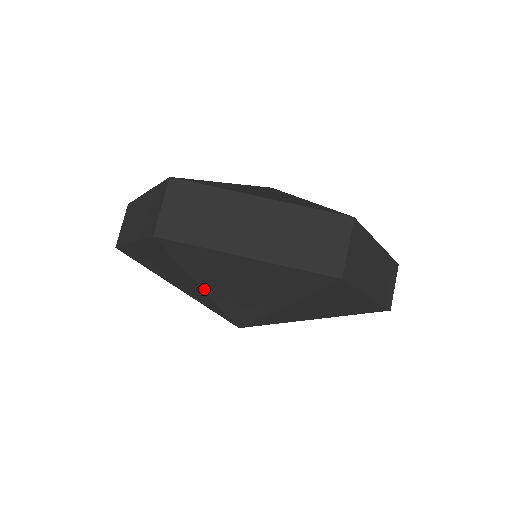
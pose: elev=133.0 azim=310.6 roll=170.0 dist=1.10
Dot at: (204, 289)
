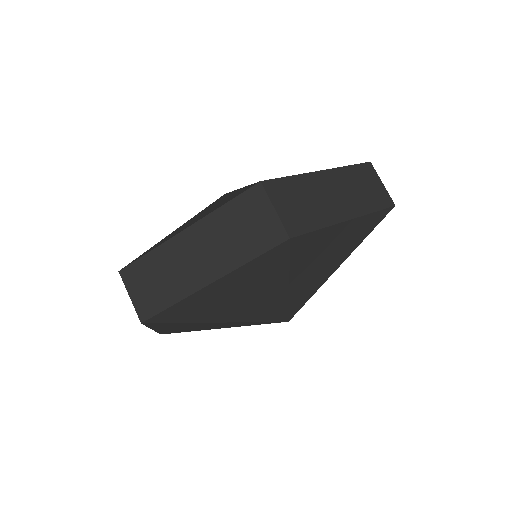
Dot at: (290, 287)
